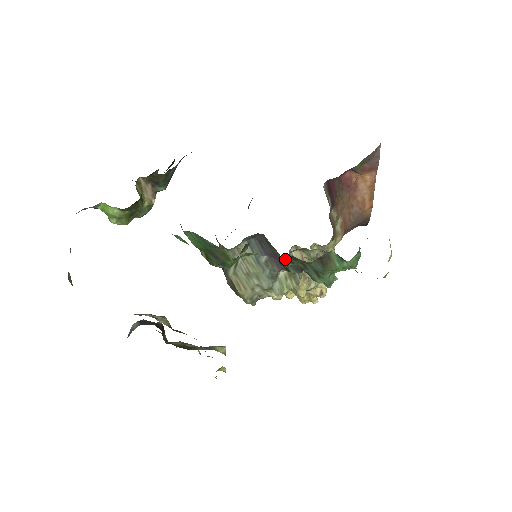
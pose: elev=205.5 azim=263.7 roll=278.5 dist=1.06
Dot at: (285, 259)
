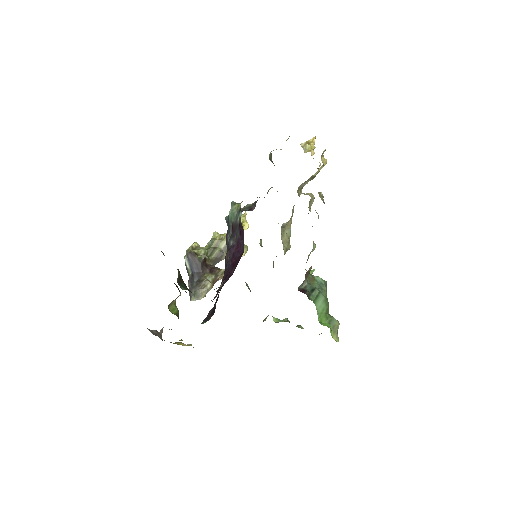
Dot at: occluded
